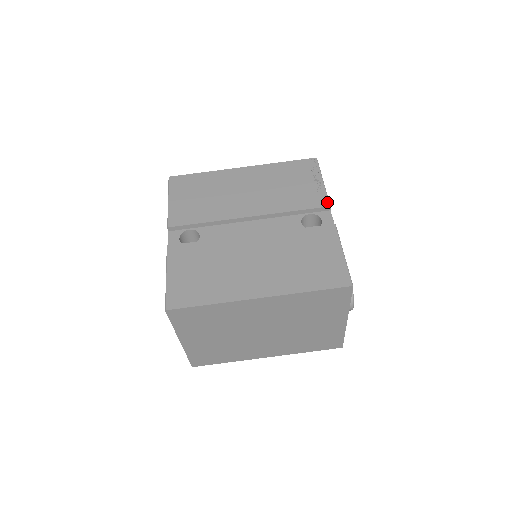
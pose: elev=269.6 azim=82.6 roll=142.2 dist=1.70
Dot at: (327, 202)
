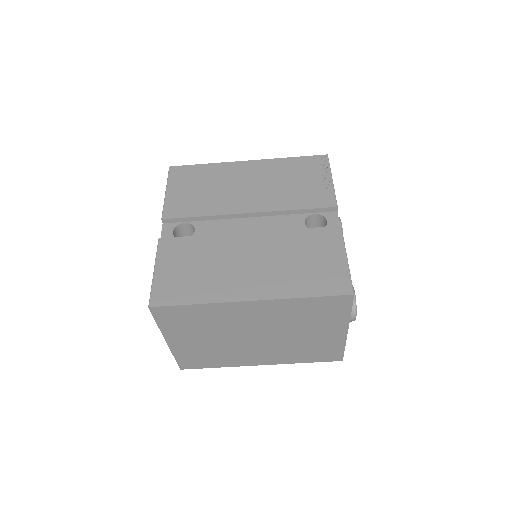
Dot at: (334, 202)
